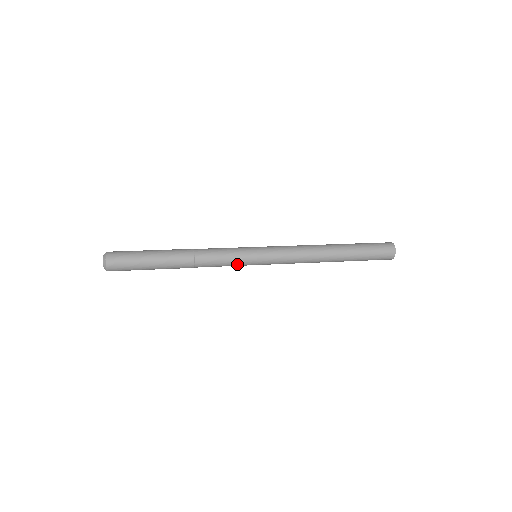
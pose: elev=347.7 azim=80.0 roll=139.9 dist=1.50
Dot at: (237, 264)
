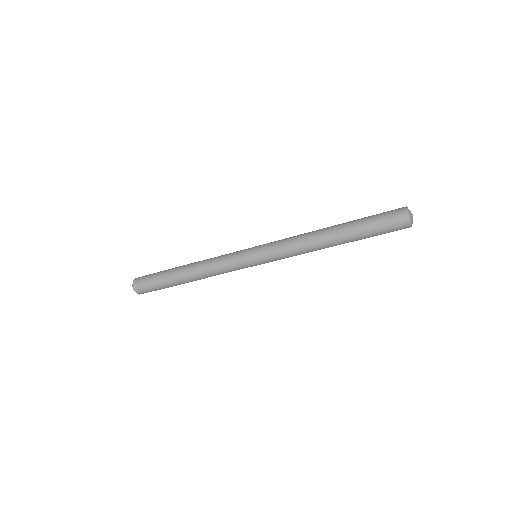
Dot at: (236, 267)
